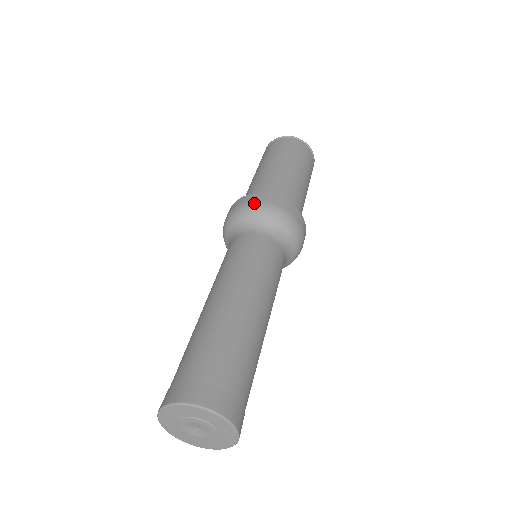
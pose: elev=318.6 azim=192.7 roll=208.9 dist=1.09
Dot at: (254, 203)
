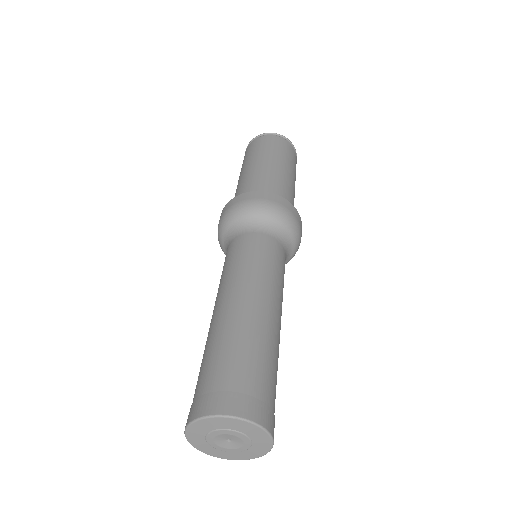
Dot at: (257, 201)
